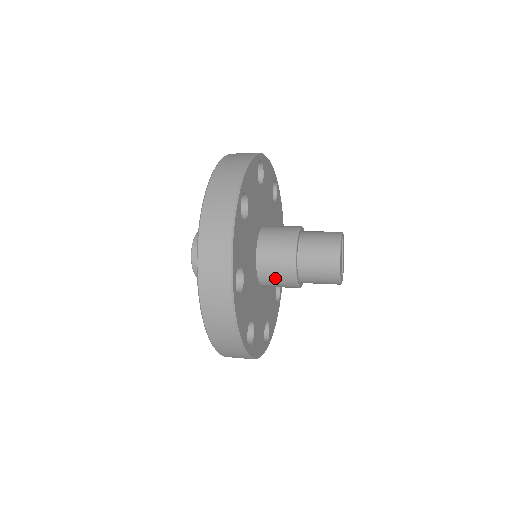
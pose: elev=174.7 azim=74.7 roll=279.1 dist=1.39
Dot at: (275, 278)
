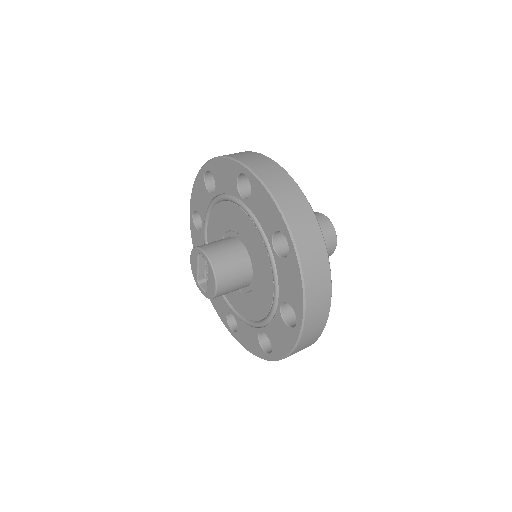
Dot at: occluded
